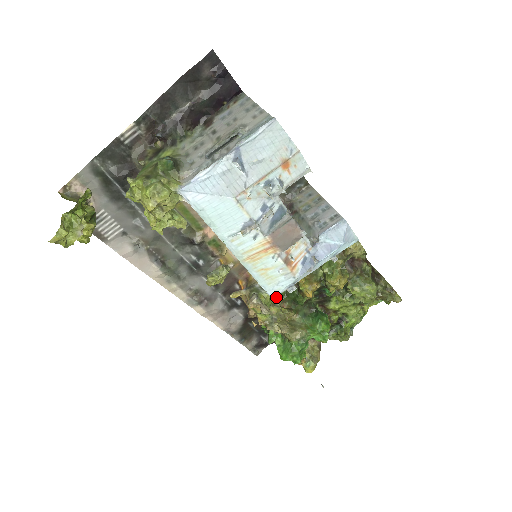
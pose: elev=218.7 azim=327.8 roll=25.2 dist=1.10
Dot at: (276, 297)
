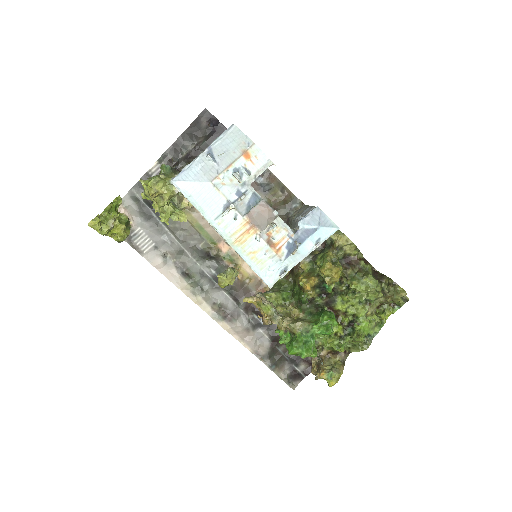
Dot at: (272, 286)
